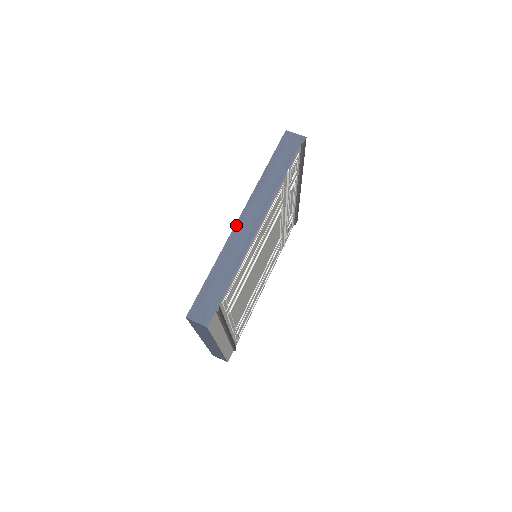
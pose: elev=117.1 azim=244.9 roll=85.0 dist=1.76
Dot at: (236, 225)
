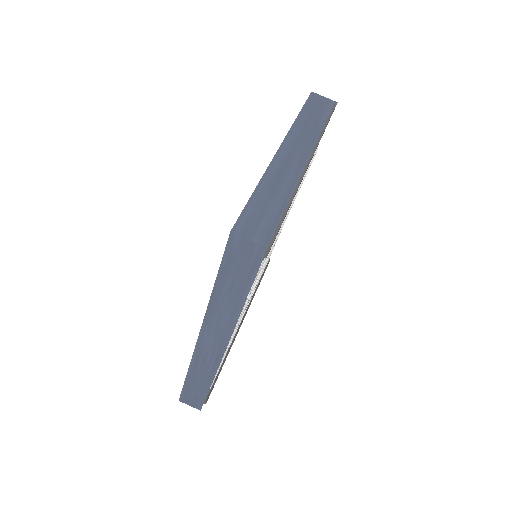
Dot at: (197, 346)
